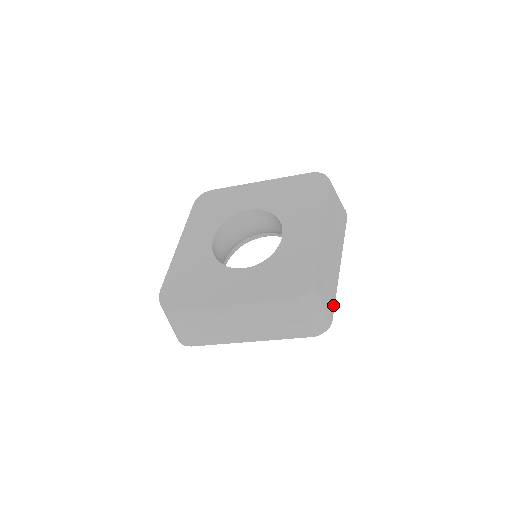
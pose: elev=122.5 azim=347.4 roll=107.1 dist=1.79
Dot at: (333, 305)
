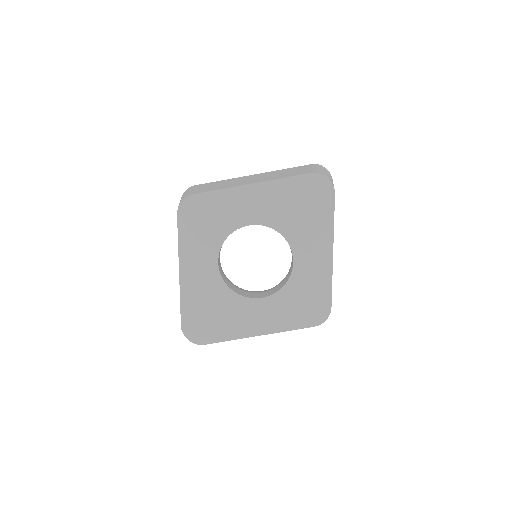
Dot at: occluded
